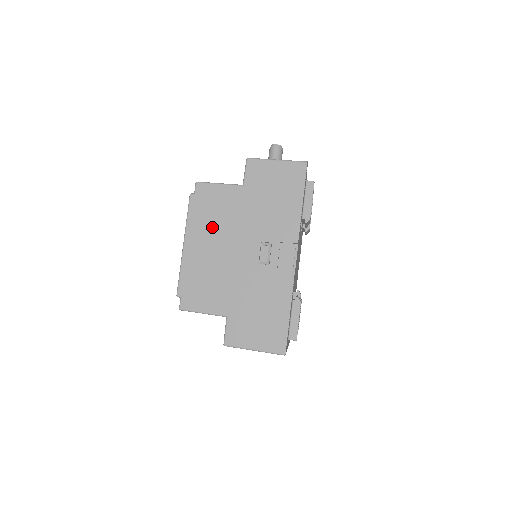
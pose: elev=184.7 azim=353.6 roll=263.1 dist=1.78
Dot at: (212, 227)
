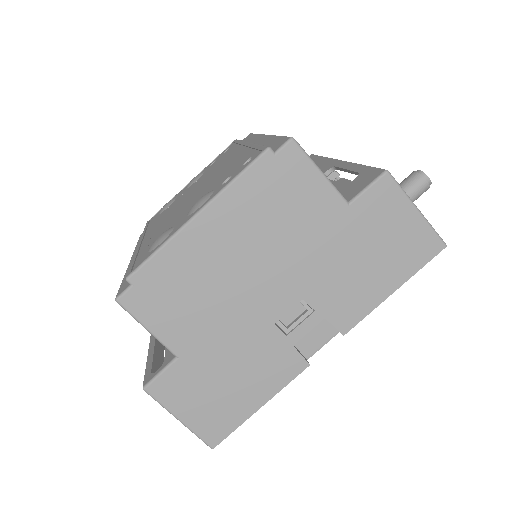
Dot at: (258, 225)
